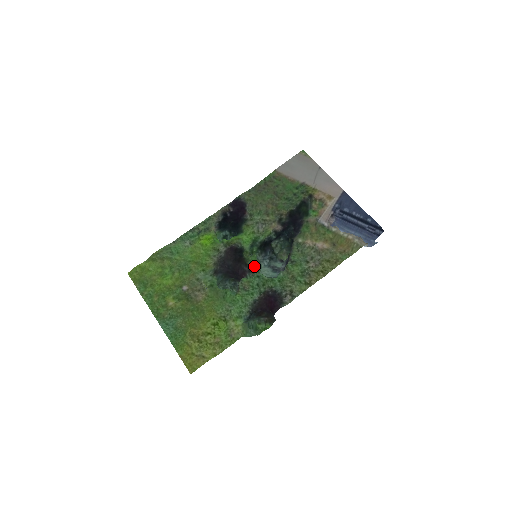
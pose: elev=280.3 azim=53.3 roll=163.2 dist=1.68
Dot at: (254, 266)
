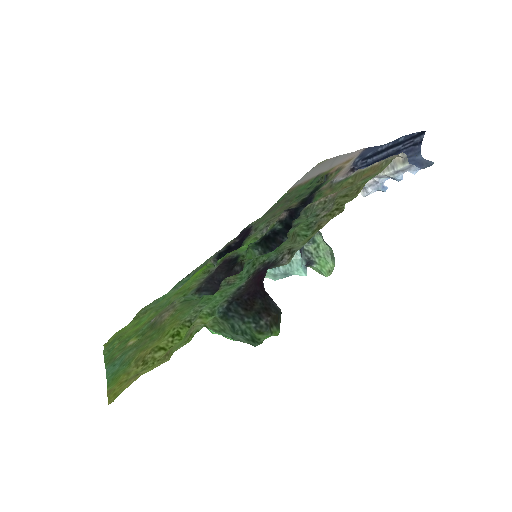
Dot at: occluded
